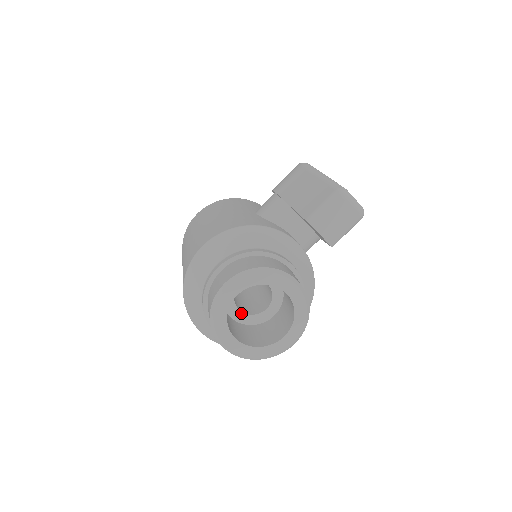
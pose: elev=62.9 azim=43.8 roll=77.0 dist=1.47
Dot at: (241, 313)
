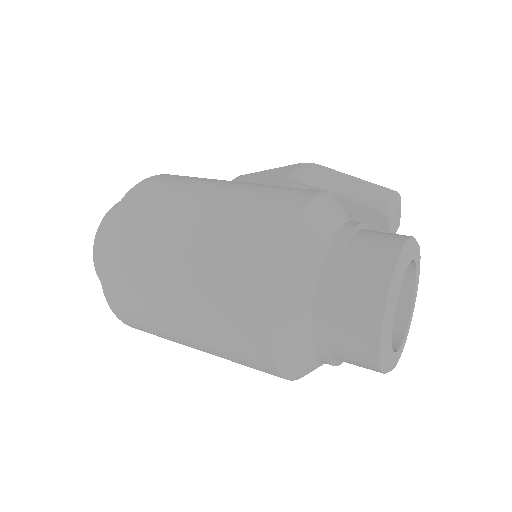
Dot at: occluded
